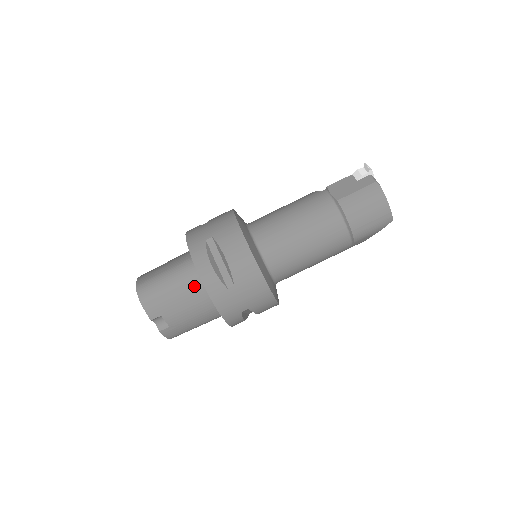
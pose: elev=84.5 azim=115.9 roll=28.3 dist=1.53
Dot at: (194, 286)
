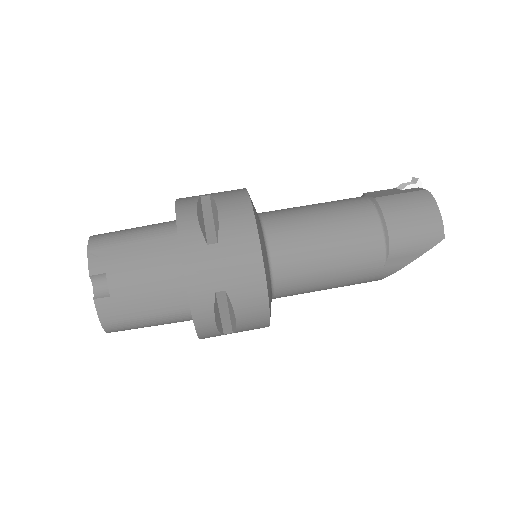
Dot at: (165, 245)
